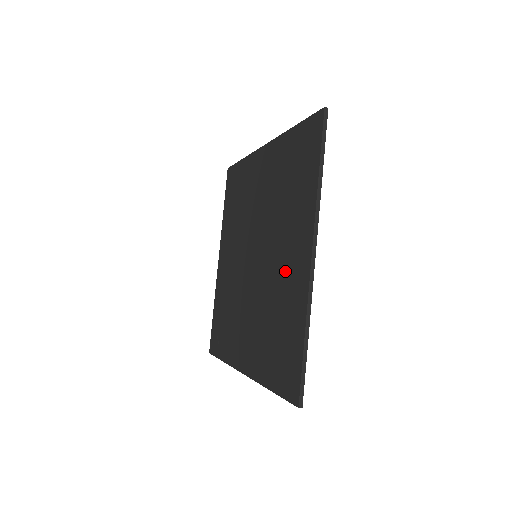
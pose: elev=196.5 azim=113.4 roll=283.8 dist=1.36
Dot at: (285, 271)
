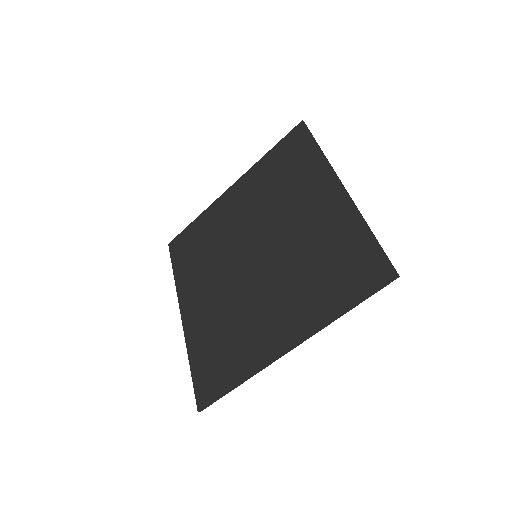
Dot at: (263, 320)
